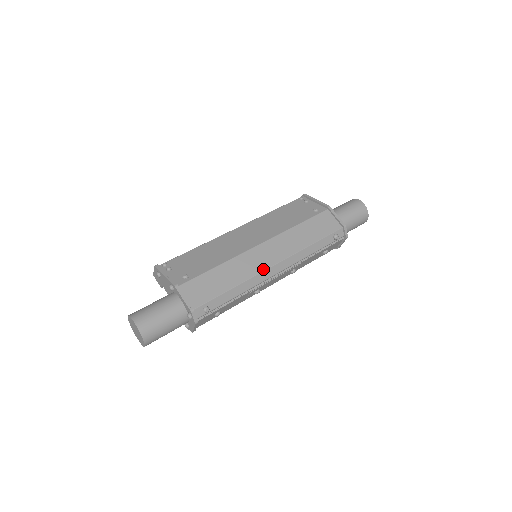
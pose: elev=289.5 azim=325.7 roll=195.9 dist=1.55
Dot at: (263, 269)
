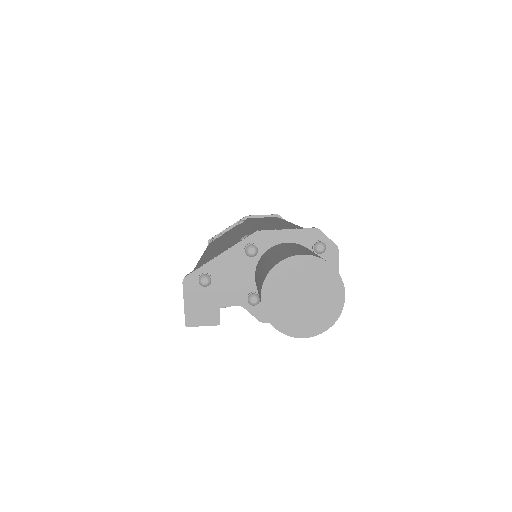
Dot at: (290, 223)
